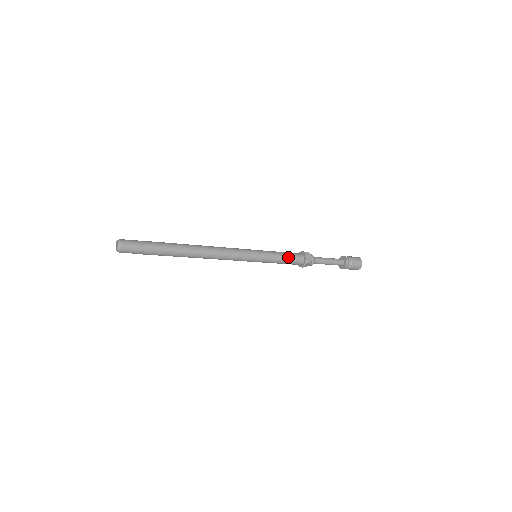
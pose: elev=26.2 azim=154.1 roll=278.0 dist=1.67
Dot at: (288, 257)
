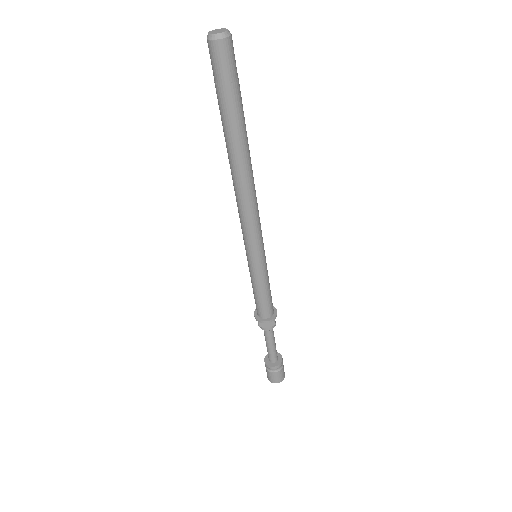
Dot at: occluded
